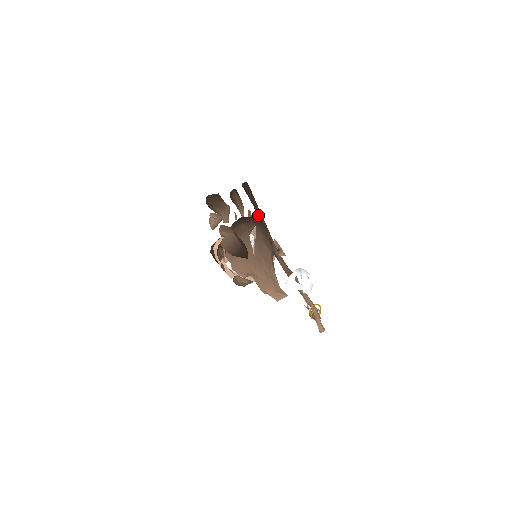
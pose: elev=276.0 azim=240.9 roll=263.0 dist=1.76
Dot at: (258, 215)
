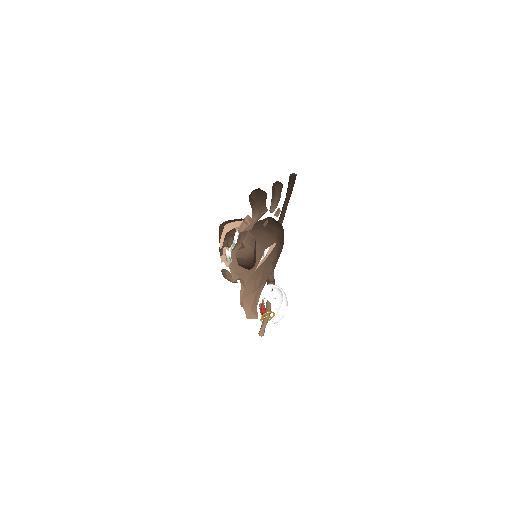
Dot at: (283, 209)
